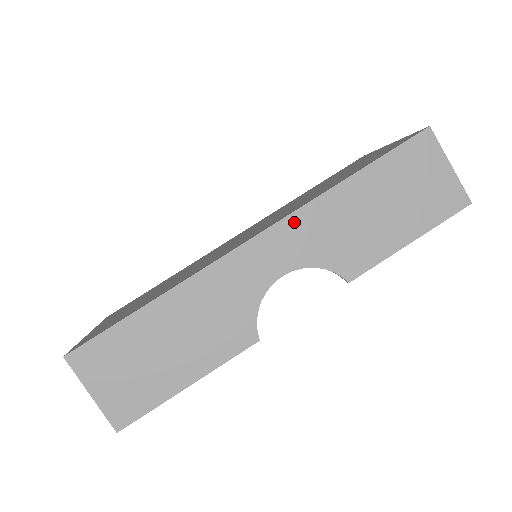
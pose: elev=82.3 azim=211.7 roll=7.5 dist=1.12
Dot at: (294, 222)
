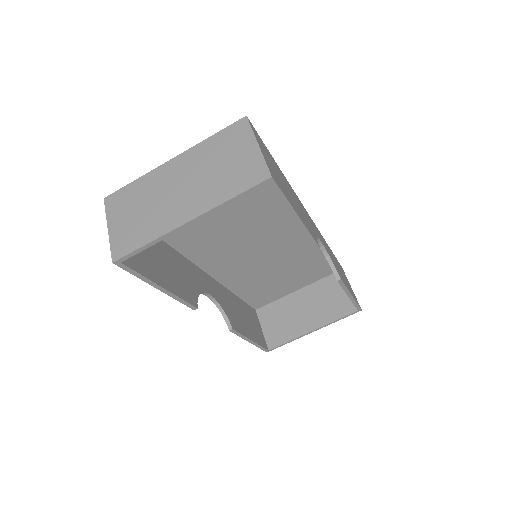
Dot at: (318, 230)
